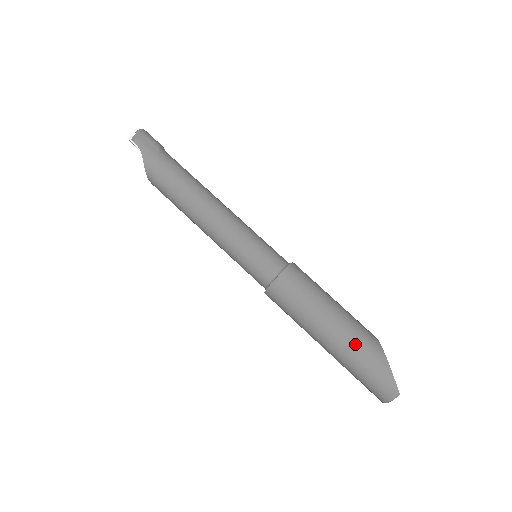
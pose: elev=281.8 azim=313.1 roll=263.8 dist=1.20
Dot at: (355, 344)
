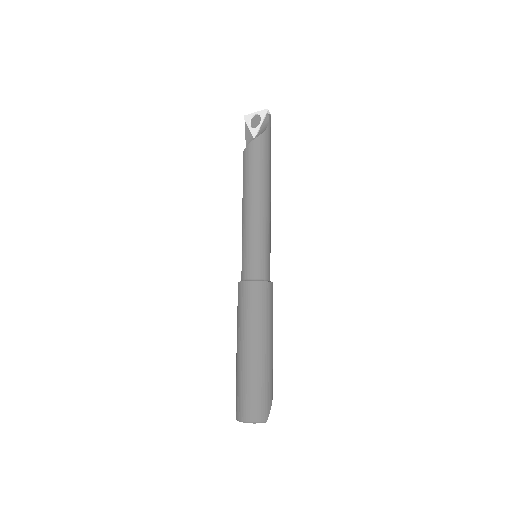
Dot at: (270, 366)
